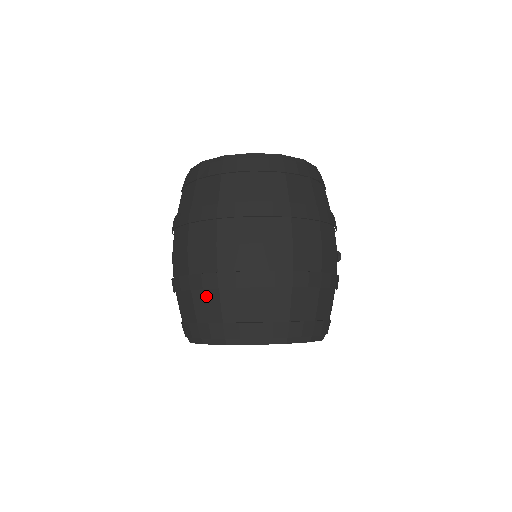
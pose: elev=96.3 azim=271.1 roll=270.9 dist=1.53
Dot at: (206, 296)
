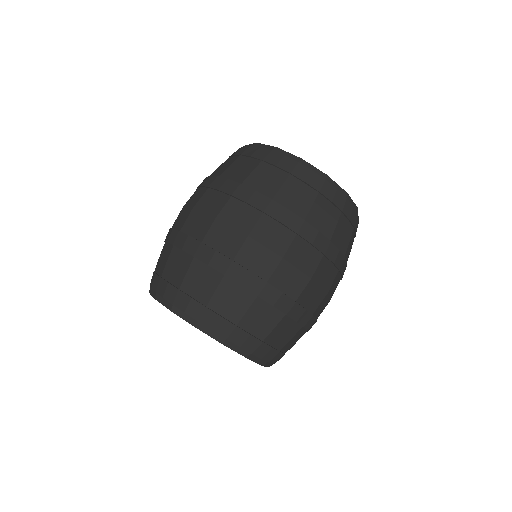
Dot at: (238, 292)
